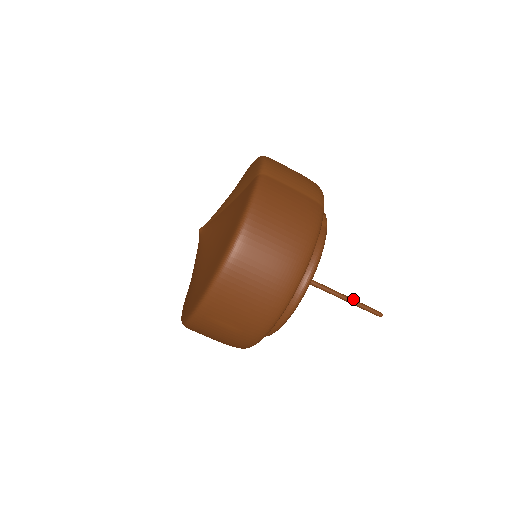
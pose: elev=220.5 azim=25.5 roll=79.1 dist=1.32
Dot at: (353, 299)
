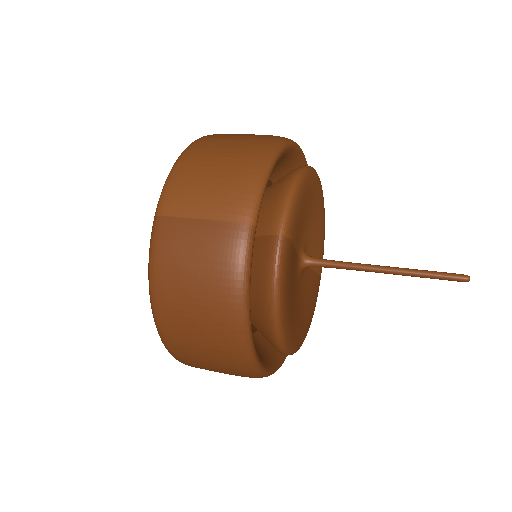
Dot at: (409, 270)
